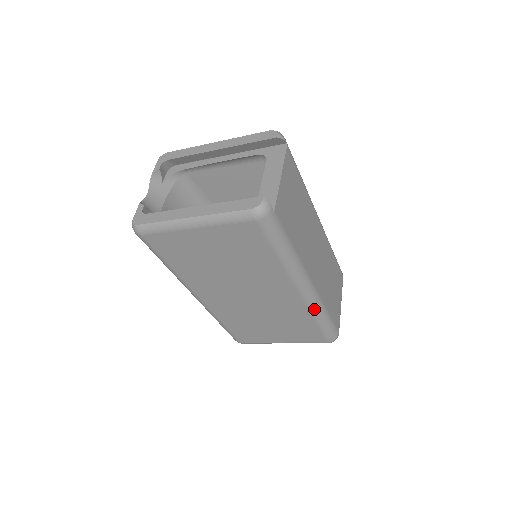
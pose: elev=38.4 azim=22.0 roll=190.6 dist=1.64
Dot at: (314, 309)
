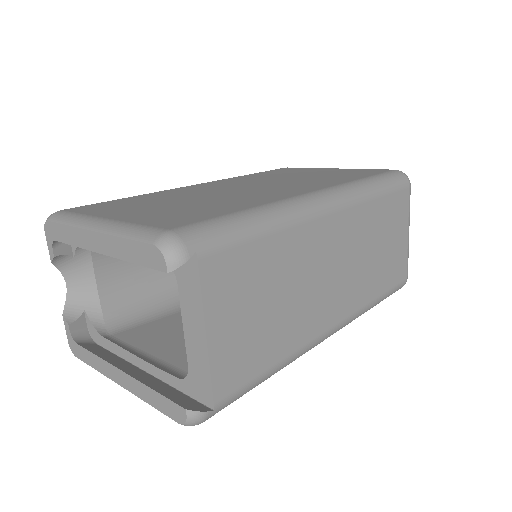
Dot at: occluded
